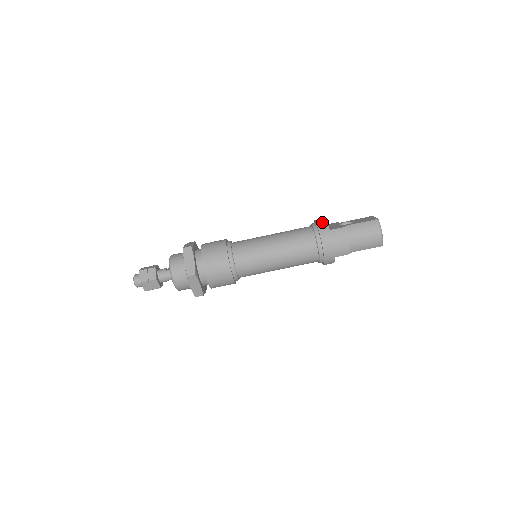
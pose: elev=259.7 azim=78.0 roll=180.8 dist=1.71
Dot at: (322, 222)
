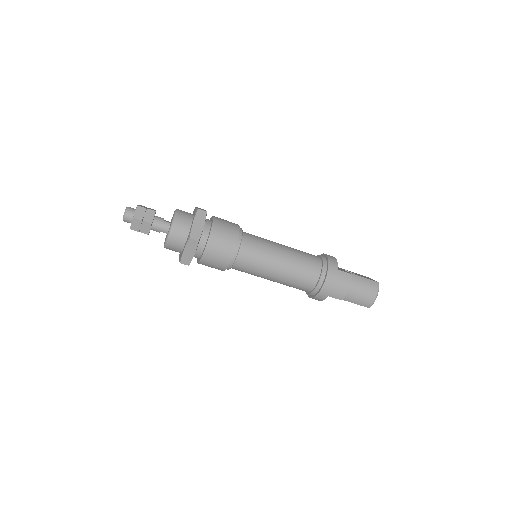
Dot at: (333, 258)
